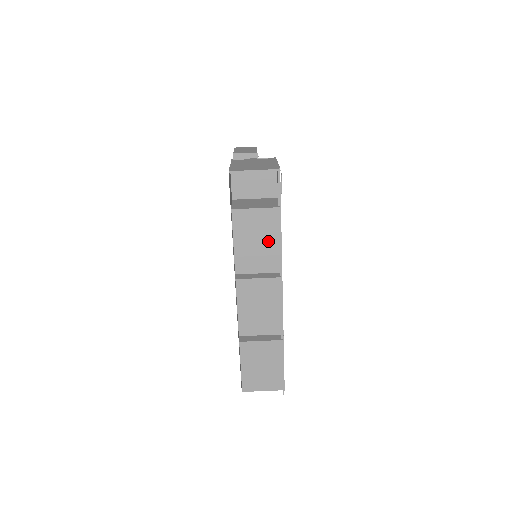
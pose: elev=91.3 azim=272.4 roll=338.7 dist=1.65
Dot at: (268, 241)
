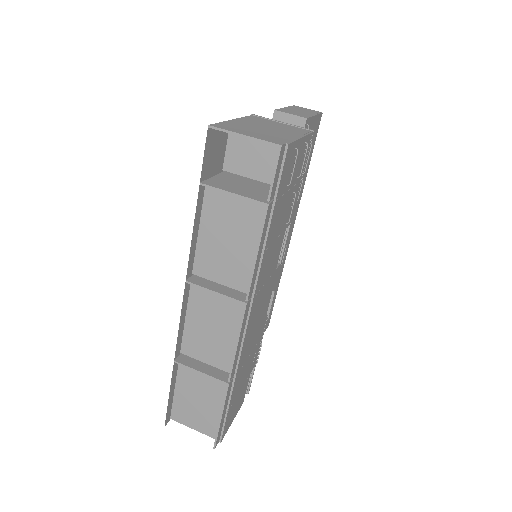
Dot at: (245, 246)
